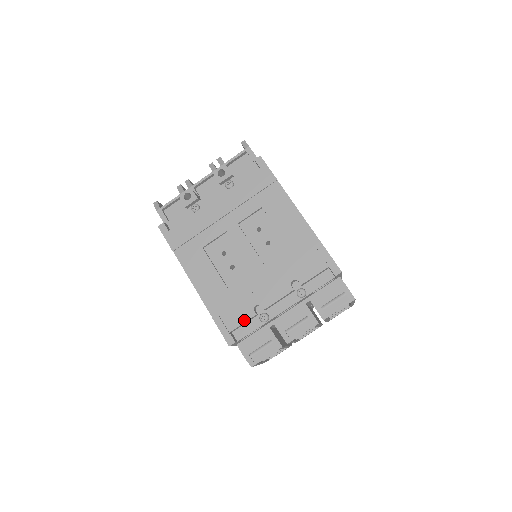
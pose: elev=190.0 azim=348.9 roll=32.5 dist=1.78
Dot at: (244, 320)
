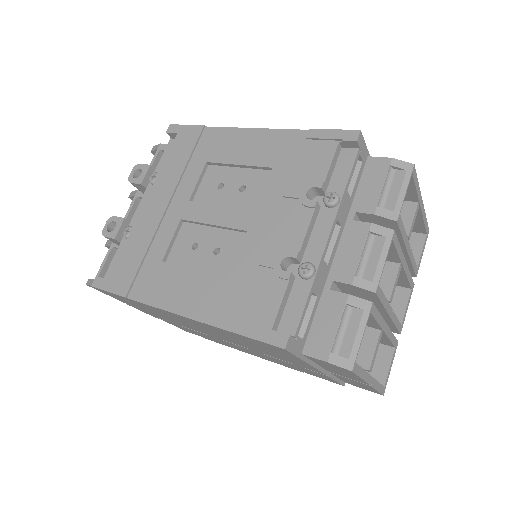
Dot at: (279, 295)
